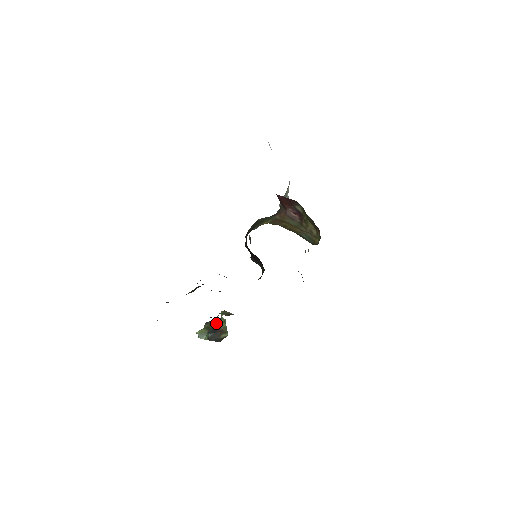
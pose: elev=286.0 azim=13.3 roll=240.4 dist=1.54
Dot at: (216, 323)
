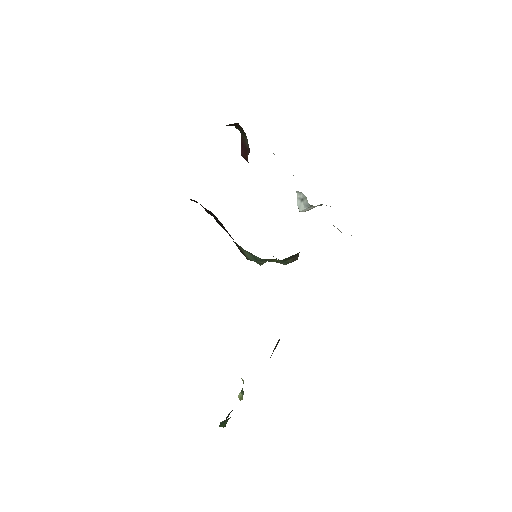
Dot at: occluded
